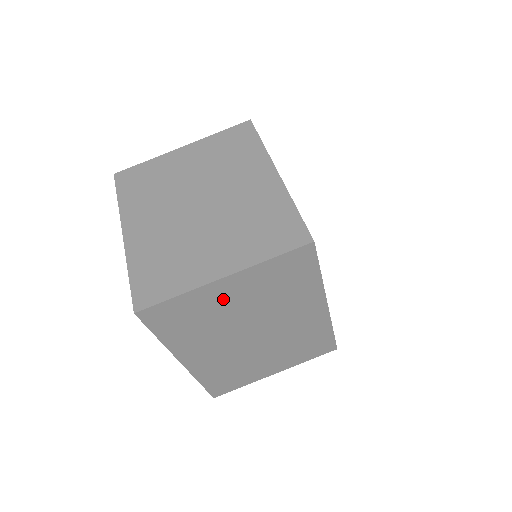
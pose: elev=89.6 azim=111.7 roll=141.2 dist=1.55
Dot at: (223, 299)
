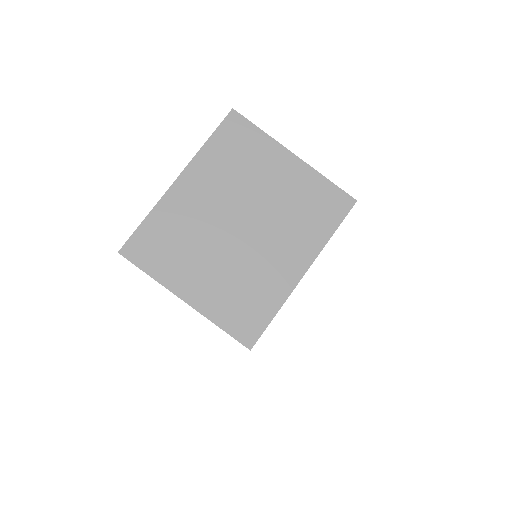
Dot at: occluded
